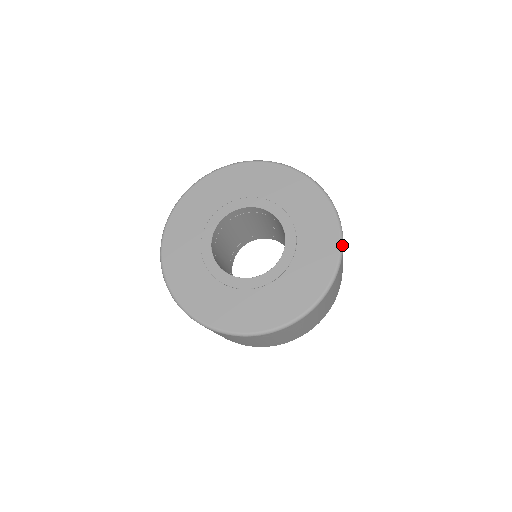
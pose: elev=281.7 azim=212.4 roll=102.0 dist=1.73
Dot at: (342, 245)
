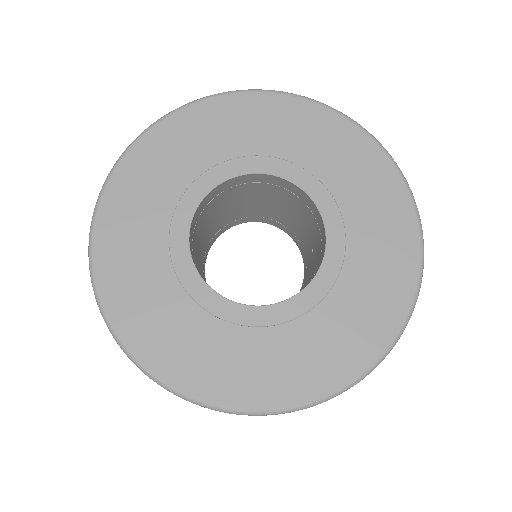
Dot at: (355, 383)
